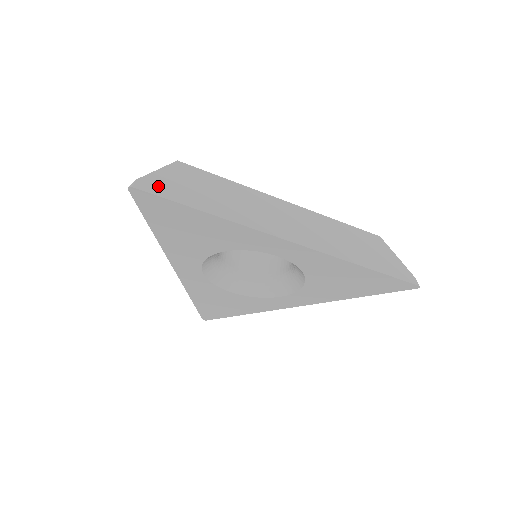
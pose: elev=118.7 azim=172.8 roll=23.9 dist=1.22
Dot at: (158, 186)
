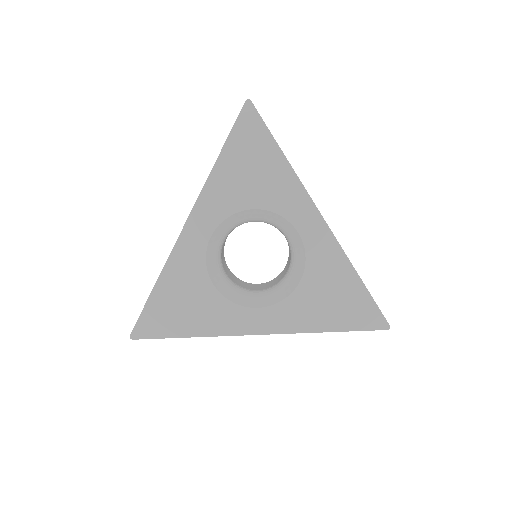
Dot at: occluded
